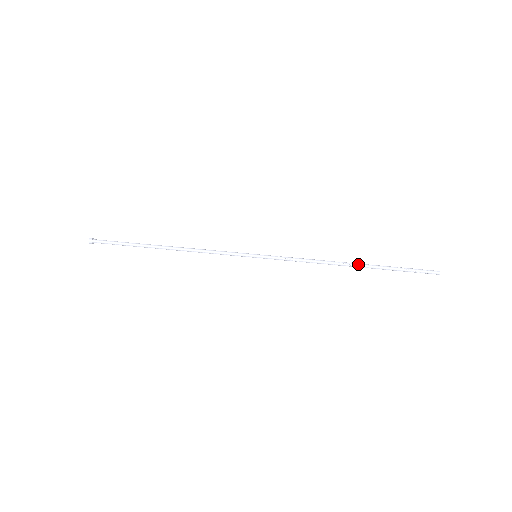
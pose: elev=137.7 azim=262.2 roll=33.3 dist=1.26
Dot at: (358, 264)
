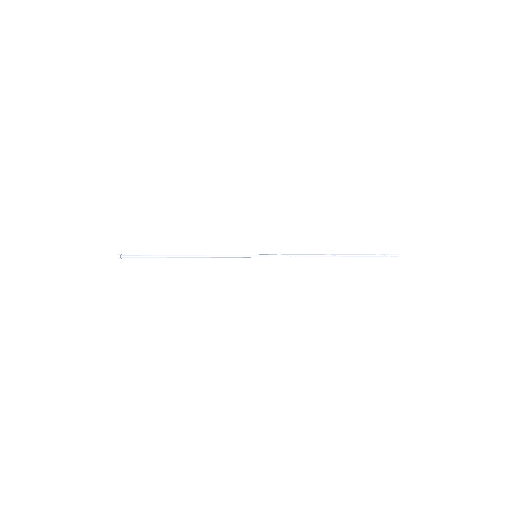
Dot at: (336, 254)
